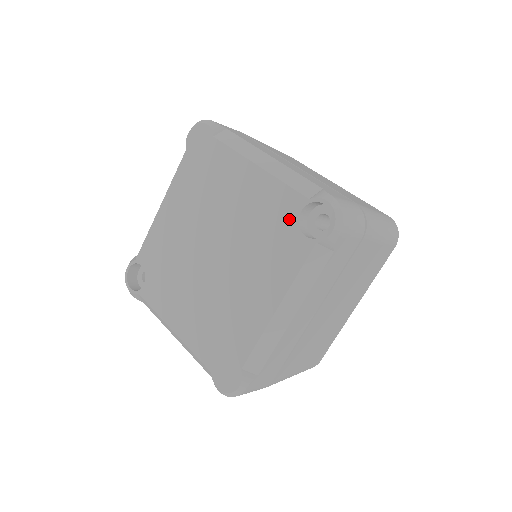
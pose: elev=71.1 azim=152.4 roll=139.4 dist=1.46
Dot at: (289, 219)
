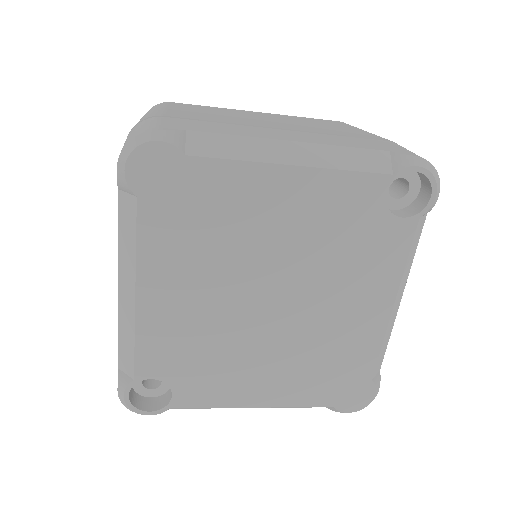
Dot at: (373, 210)
